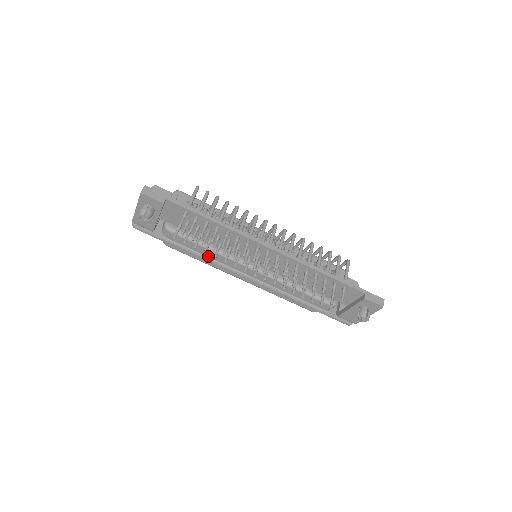
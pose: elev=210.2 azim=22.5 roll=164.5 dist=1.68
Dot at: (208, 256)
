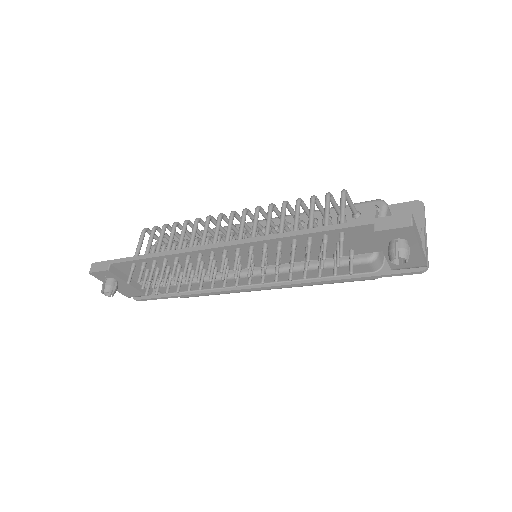
Dot at: (206, 288)
